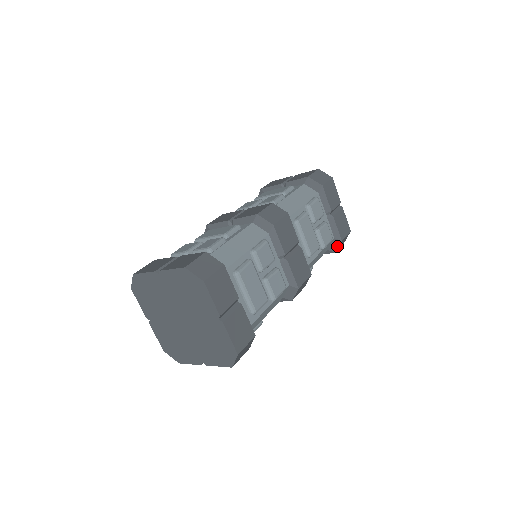
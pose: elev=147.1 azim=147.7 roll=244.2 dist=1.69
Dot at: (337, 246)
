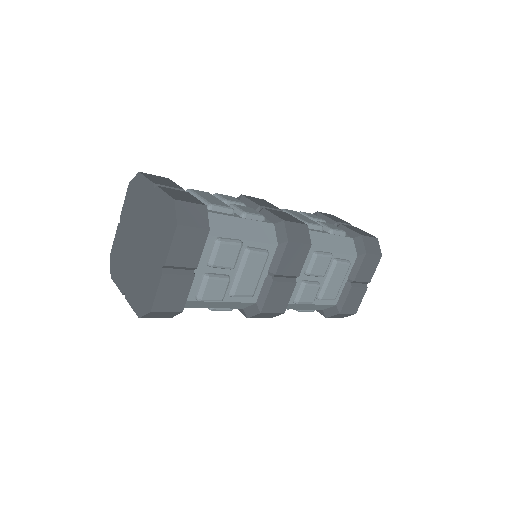
Dot at: (362, 244)
